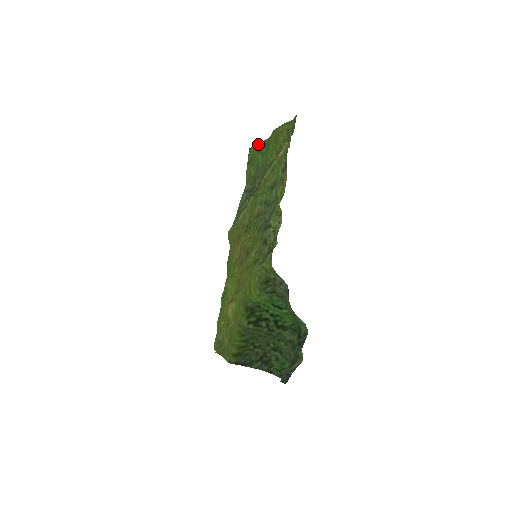
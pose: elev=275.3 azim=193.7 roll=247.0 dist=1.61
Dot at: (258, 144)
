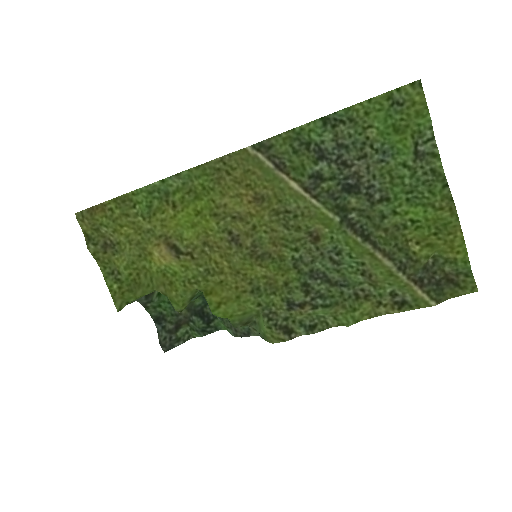
Dot at: (431, 127)
